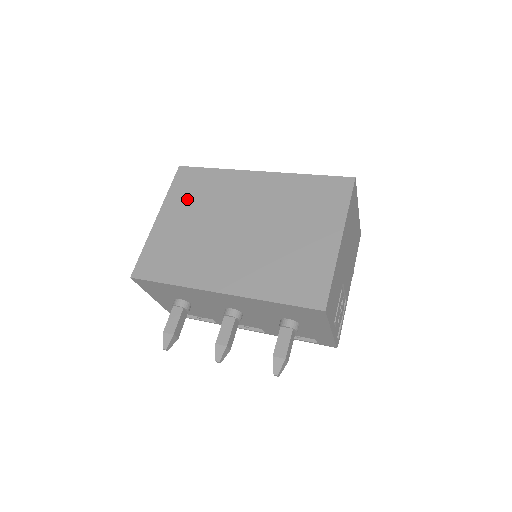
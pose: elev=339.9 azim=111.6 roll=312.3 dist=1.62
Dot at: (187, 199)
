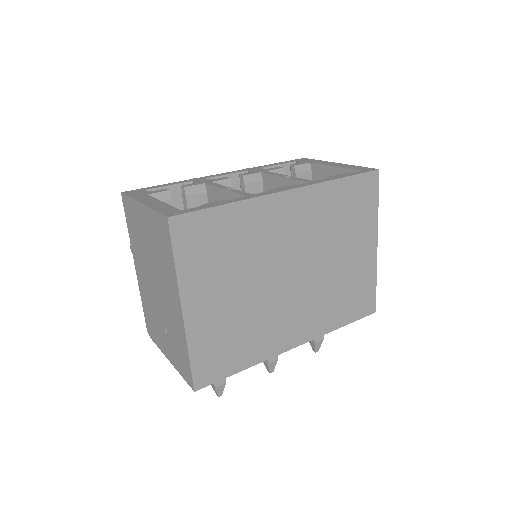
Dot at: (211, 267)
